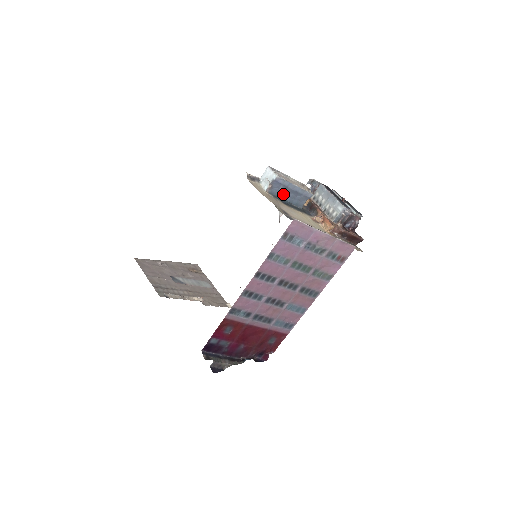
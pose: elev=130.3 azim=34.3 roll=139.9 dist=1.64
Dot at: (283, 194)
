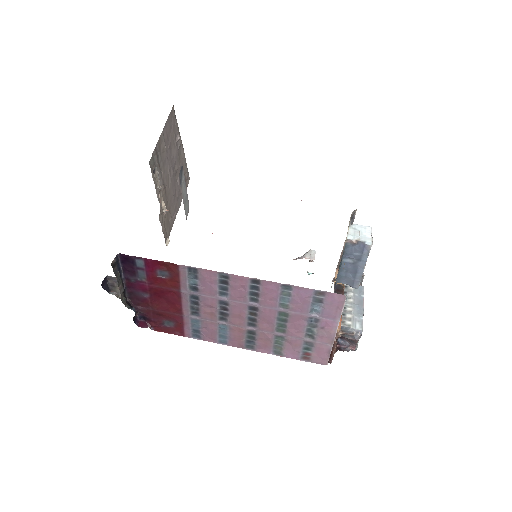
Dot at: (348, 258)
